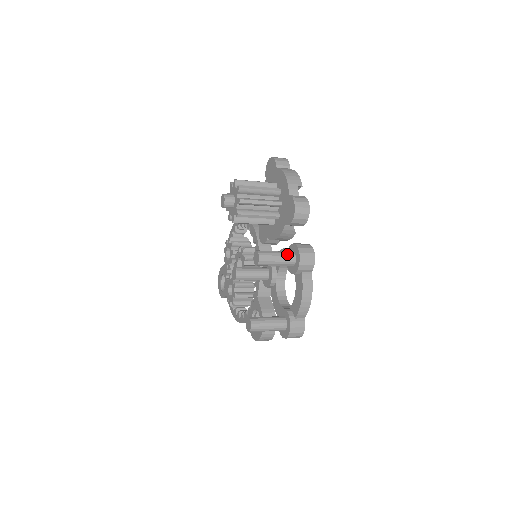
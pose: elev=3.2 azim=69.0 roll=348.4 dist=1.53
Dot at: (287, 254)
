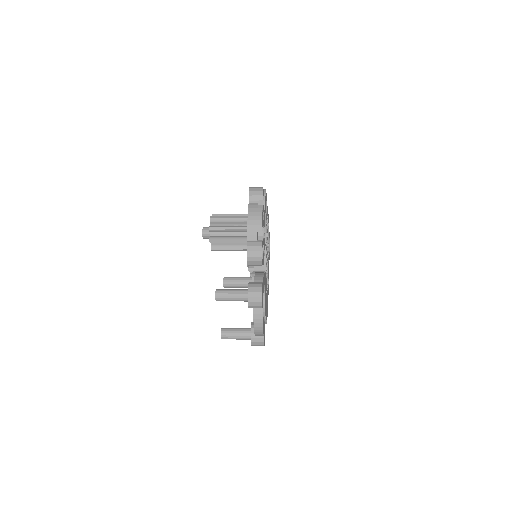
Dot at: (240, 294)
